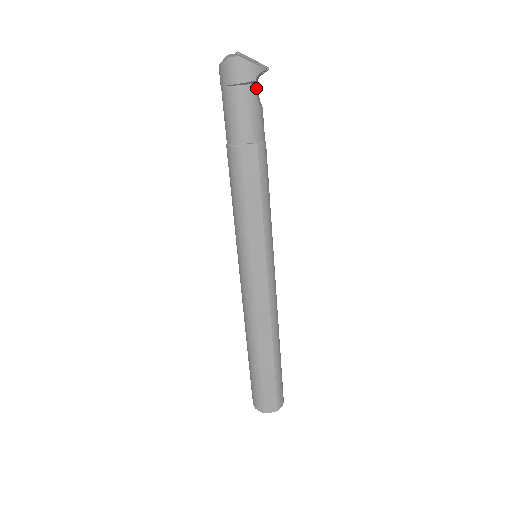
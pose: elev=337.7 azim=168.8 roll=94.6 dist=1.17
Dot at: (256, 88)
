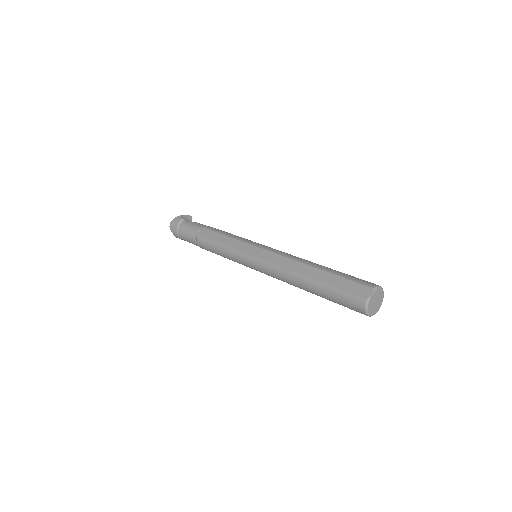
Dot at: (188, 221)
